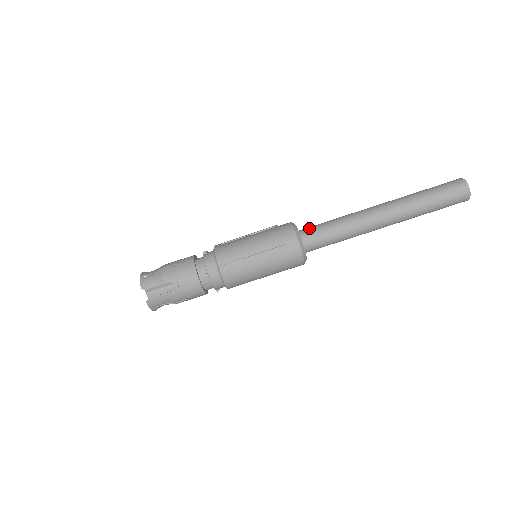
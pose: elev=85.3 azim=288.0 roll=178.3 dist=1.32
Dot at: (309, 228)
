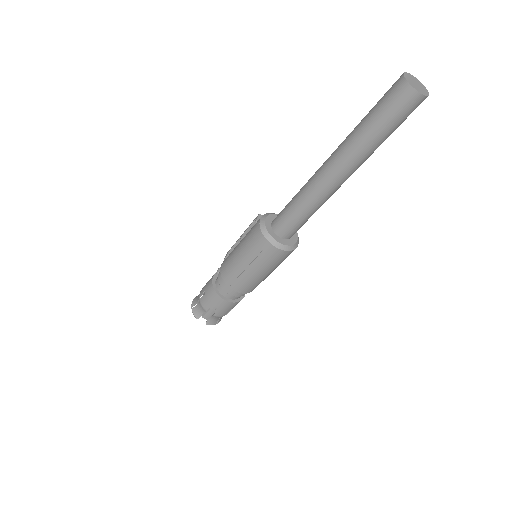
Dot at: (277, 218)
